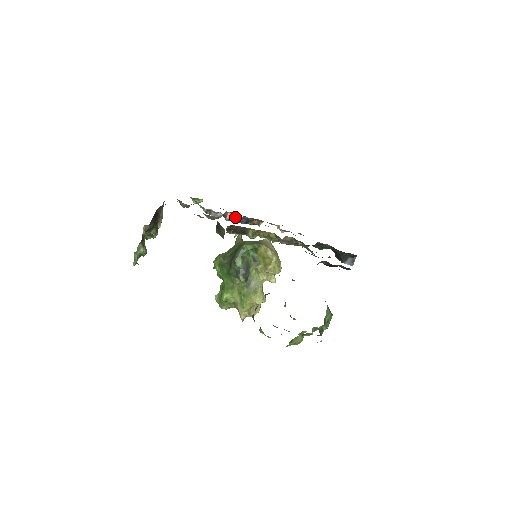
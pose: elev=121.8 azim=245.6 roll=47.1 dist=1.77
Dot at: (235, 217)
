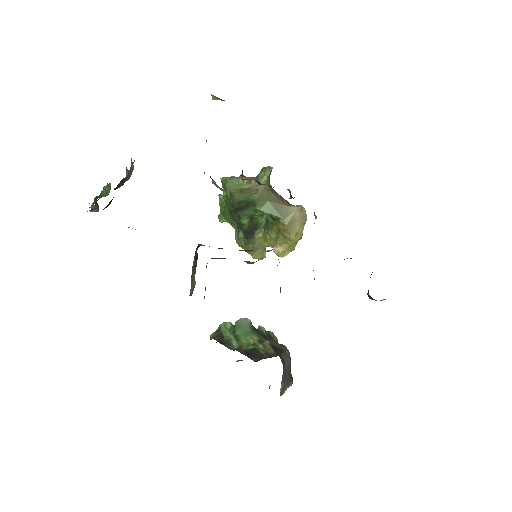
Dot at: (257, 180)
